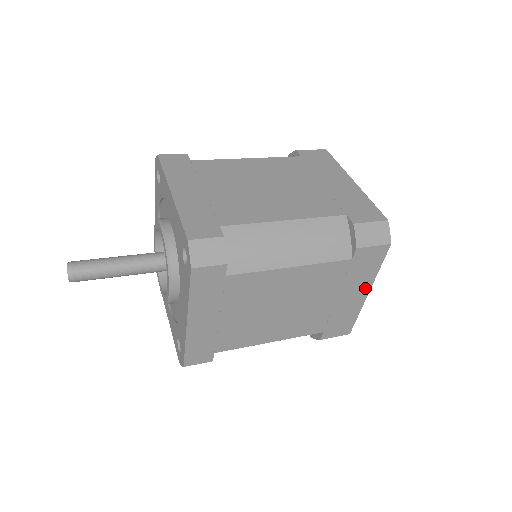
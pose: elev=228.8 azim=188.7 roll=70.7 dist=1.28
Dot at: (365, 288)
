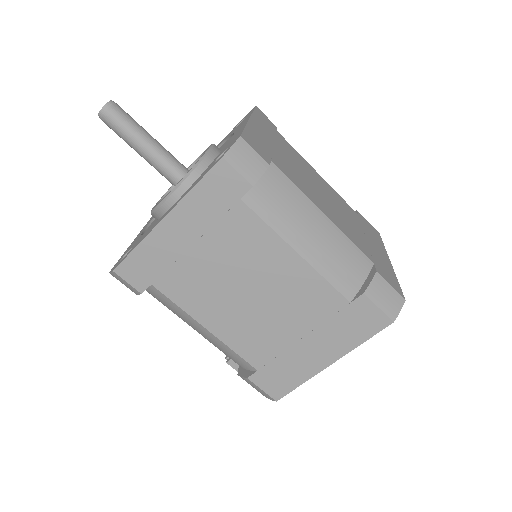
Dot at: (333, 354)
